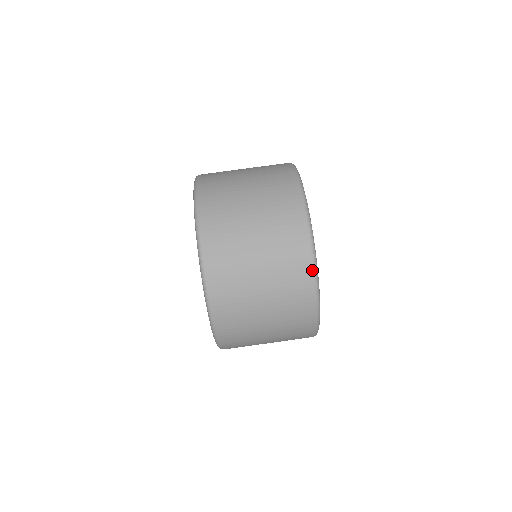
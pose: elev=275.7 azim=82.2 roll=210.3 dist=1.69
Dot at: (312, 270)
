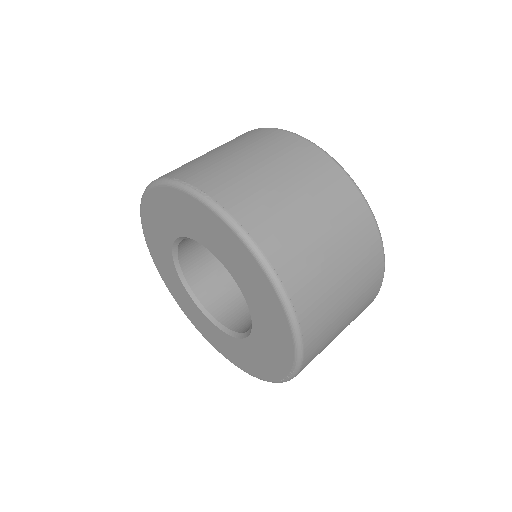
Dot at: (356, 189)
